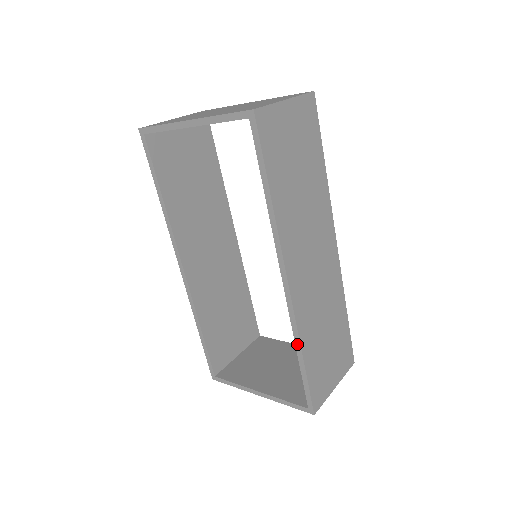
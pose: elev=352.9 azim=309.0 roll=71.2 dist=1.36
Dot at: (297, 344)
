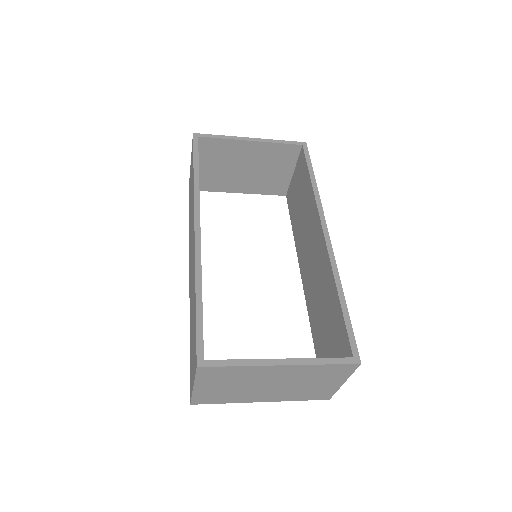
Dot at: (338, 283)
